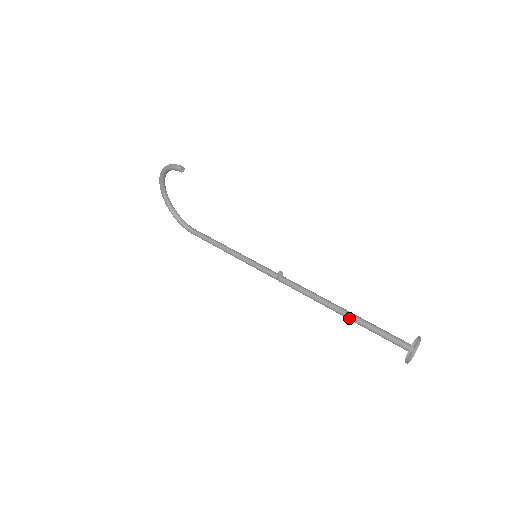
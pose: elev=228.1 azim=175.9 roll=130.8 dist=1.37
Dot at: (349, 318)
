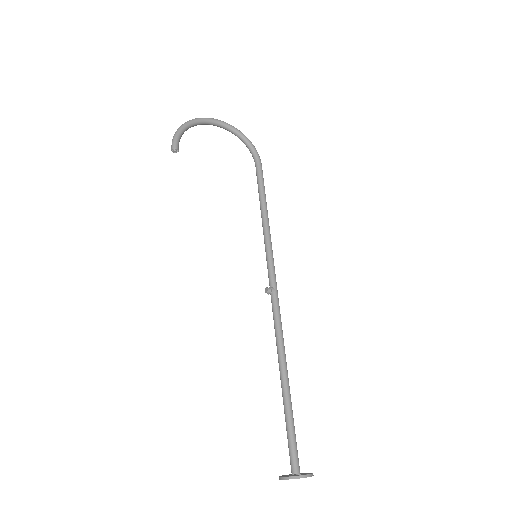
Dot at: (283, 391)
